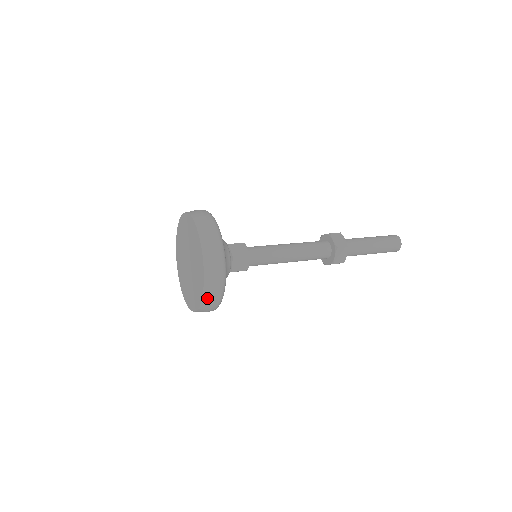
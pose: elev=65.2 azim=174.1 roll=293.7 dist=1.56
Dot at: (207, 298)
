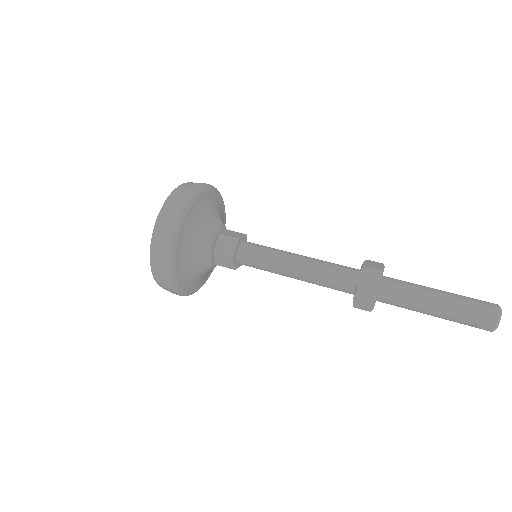
Dot at: (162, 286)
